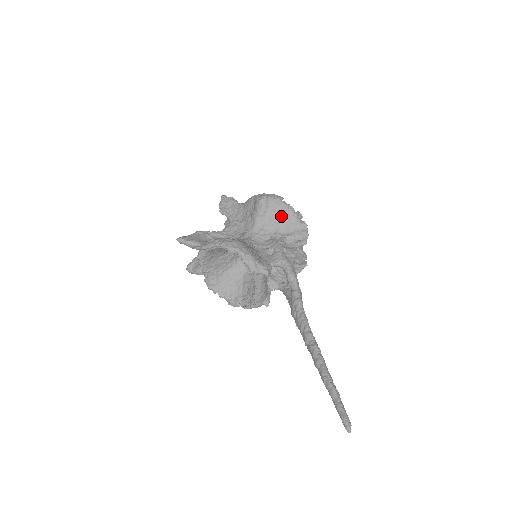
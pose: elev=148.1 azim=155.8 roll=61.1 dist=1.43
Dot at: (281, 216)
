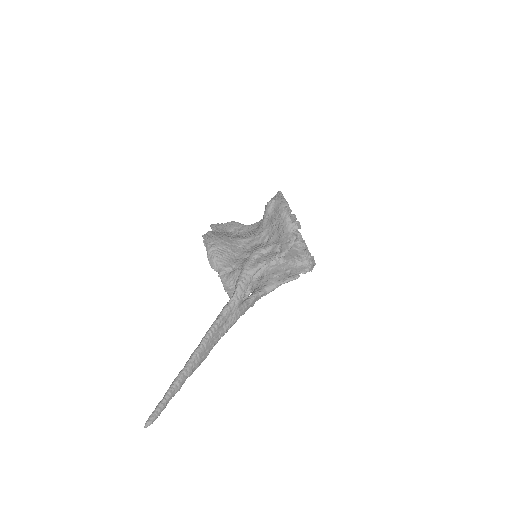
Dot at: (277, 223)
